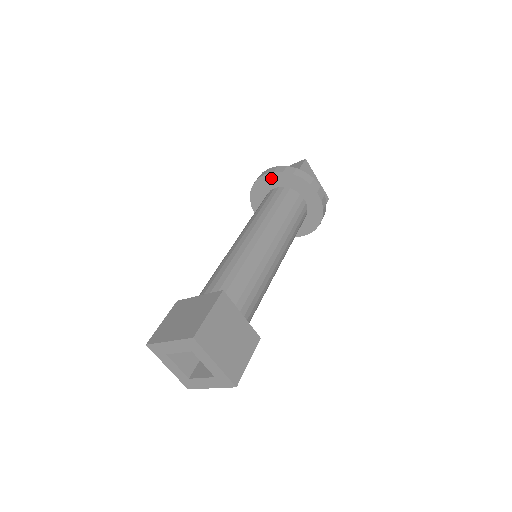
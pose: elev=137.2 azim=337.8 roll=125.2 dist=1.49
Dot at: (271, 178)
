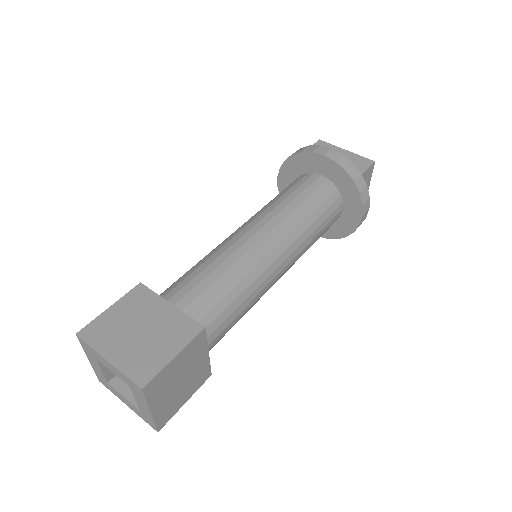
Dot at: (326, 164)
